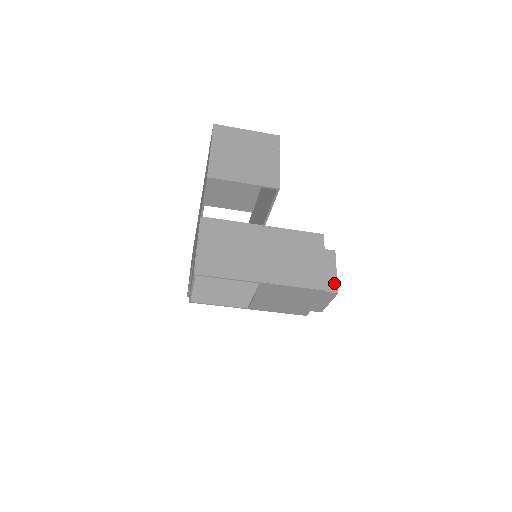
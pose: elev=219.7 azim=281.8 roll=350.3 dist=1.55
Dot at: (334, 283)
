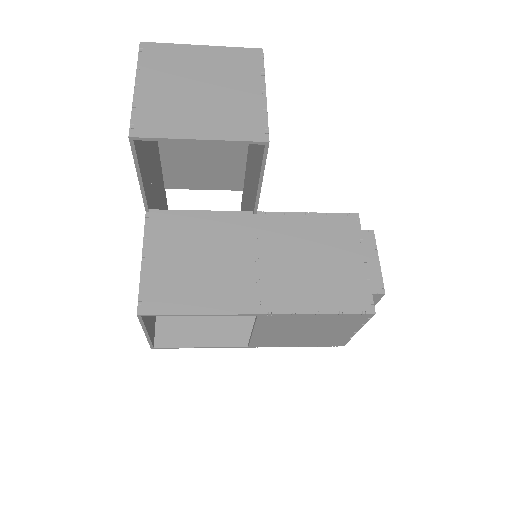
Dot at: (378, 279)
